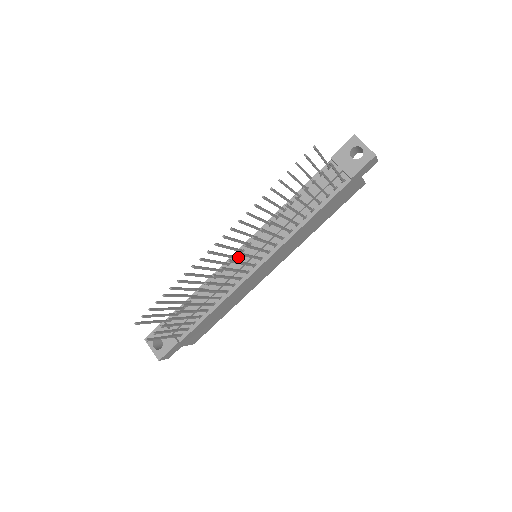
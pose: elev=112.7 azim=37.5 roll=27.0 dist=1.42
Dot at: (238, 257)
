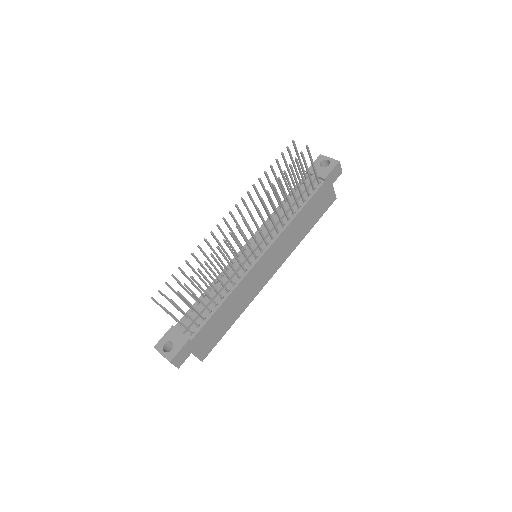
Dot at: (240, 256)
